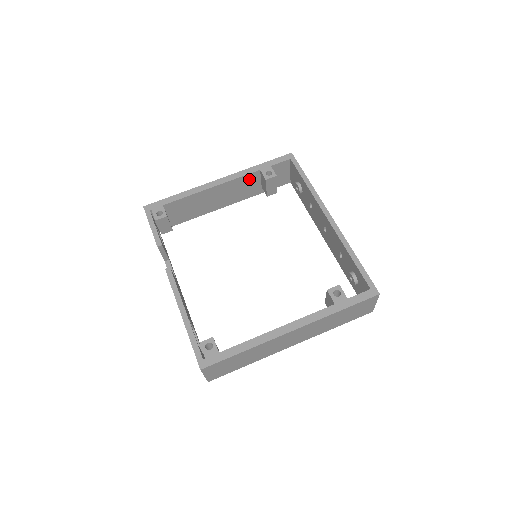
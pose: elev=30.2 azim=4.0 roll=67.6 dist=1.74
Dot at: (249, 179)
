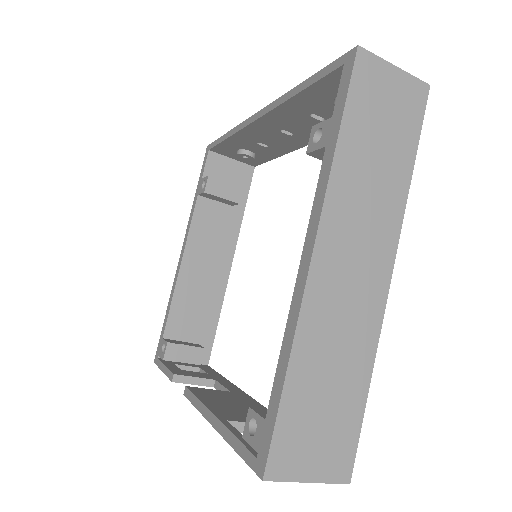
Dot at: (204, 215)
